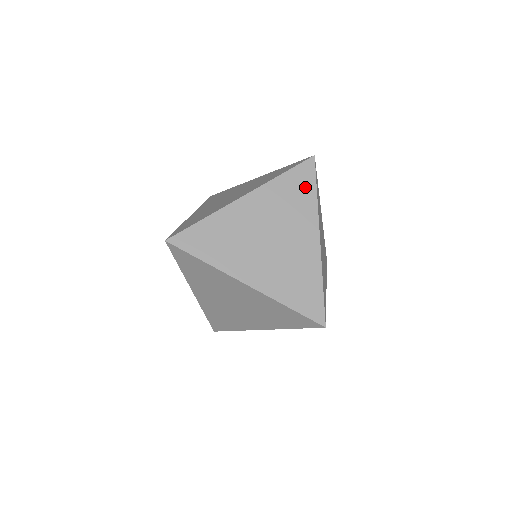
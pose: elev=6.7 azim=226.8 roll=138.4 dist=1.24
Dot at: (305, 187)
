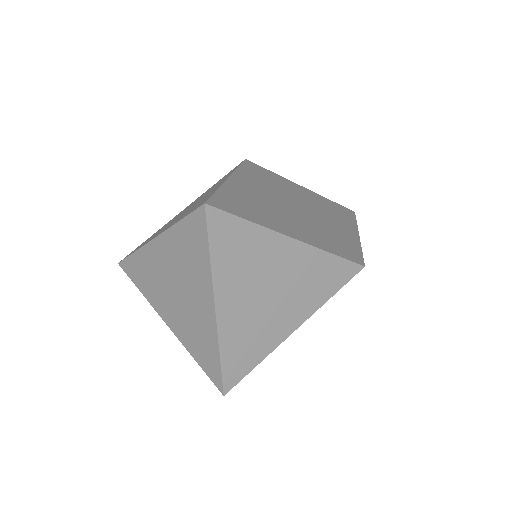
Dot at: (199, 243)
